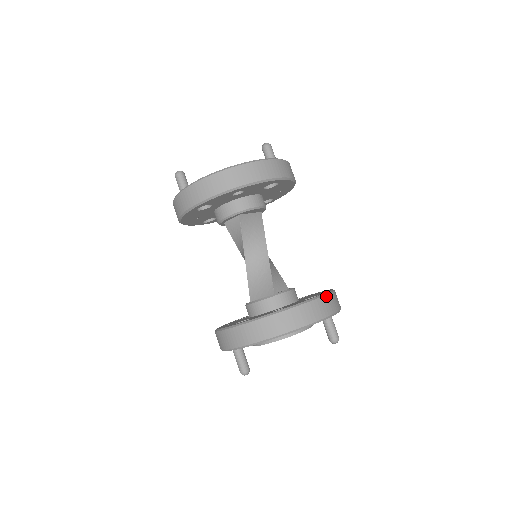
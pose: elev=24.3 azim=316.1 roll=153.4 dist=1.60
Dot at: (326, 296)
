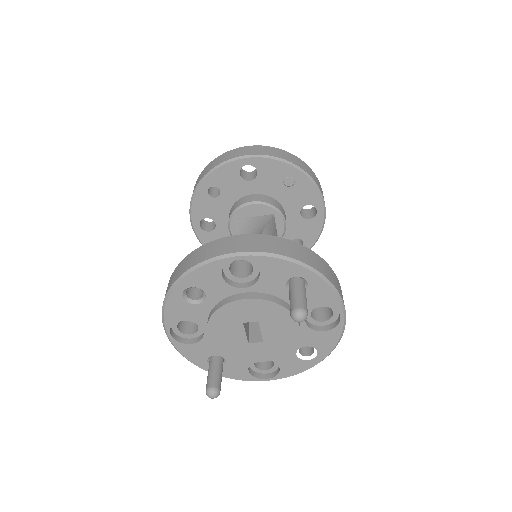
Dot at: (241, 235)
